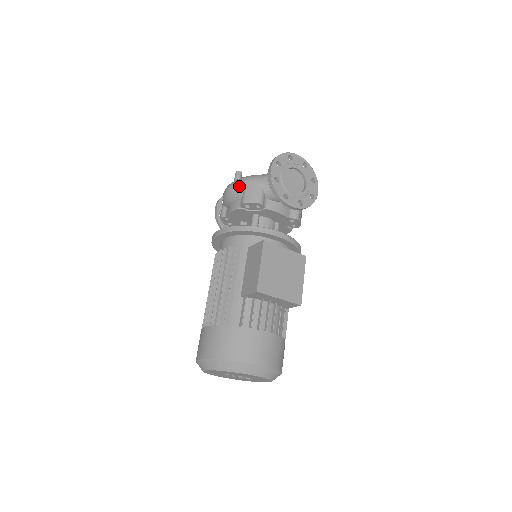
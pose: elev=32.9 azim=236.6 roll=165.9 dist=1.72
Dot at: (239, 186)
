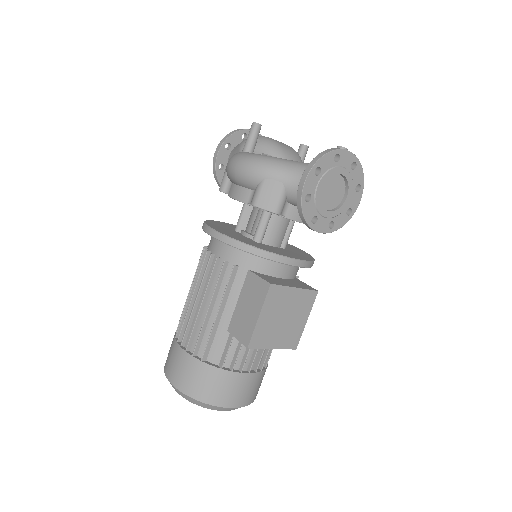
Dot at: (253, 175)
